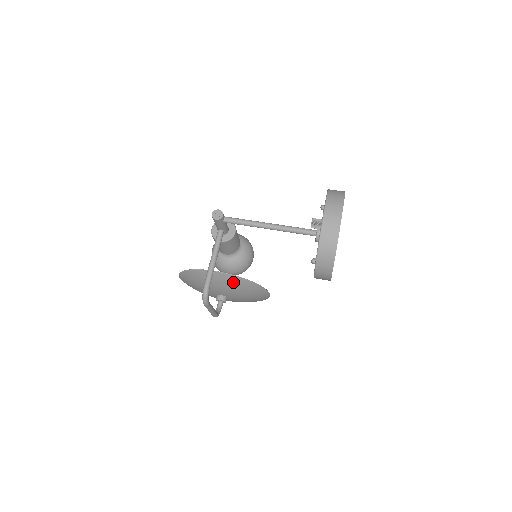
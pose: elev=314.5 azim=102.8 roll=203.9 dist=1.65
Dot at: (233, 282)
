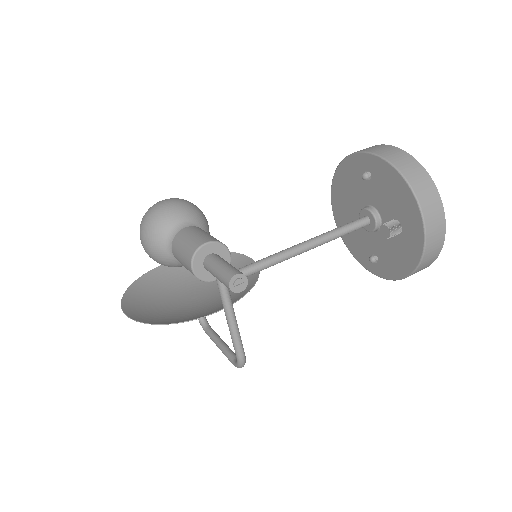
Dot at: (234, 299)
